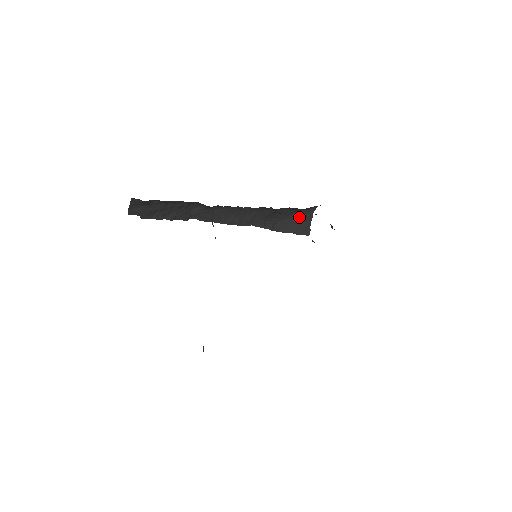
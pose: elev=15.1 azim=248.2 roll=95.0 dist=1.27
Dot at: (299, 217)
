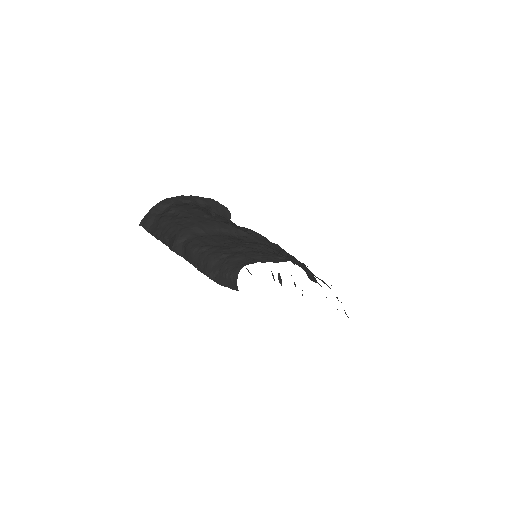
Dot at: (229, 276)
